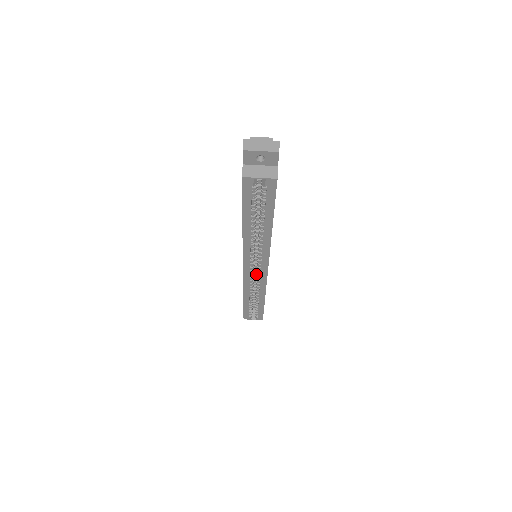
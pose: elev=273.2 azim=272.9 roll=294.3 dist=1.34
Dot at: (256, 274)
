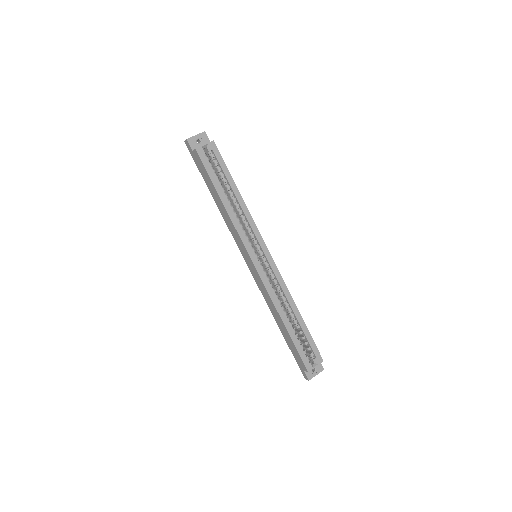
Dot at: (270, 278)
